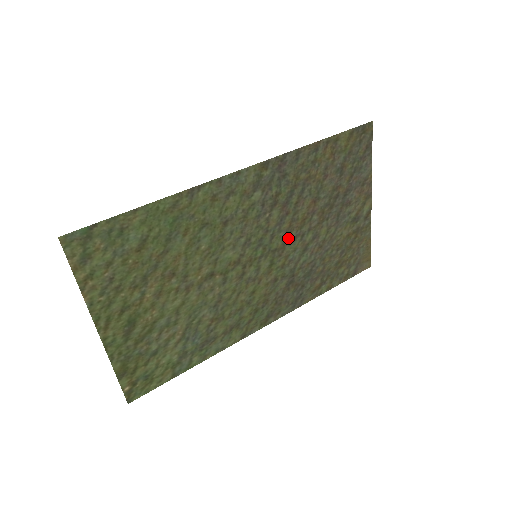
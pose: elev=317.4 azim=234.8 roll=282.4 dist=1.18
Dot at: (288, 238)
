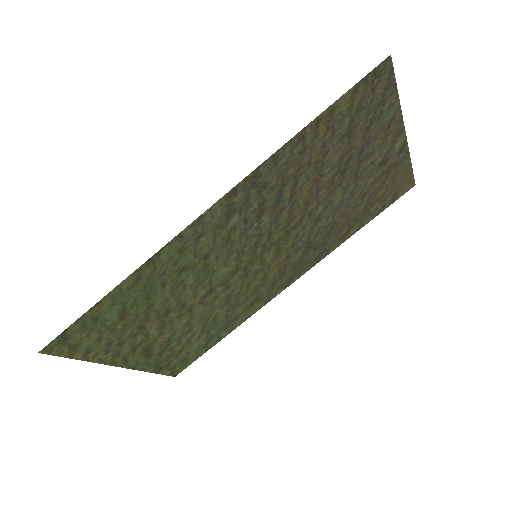
Dot at: (291, 225)
